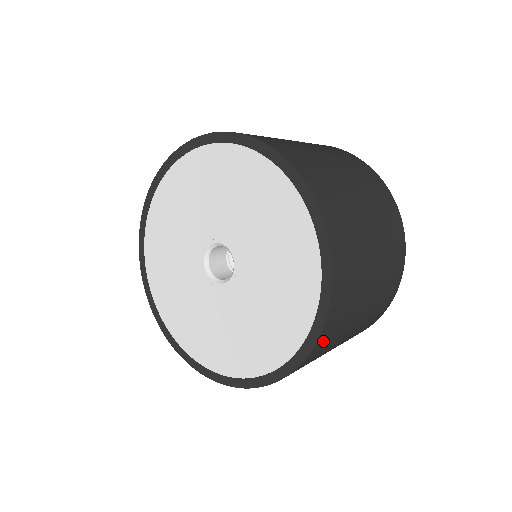
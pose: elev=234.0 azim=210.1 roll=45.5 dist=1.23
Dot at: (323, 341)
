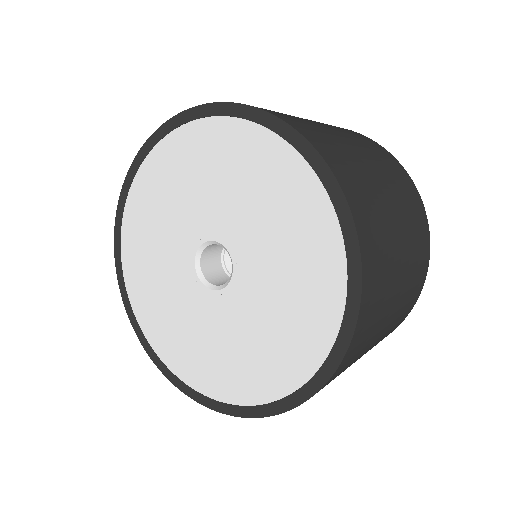
Dot at: occluded
